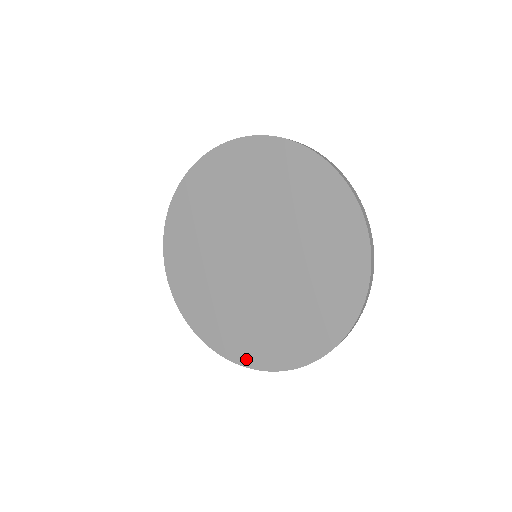
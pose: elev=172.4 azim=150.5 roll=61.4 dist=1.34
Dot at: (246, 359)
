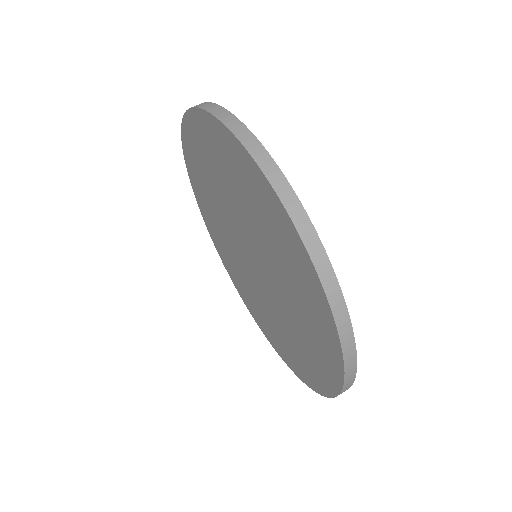
Dot at: (239, 292)
